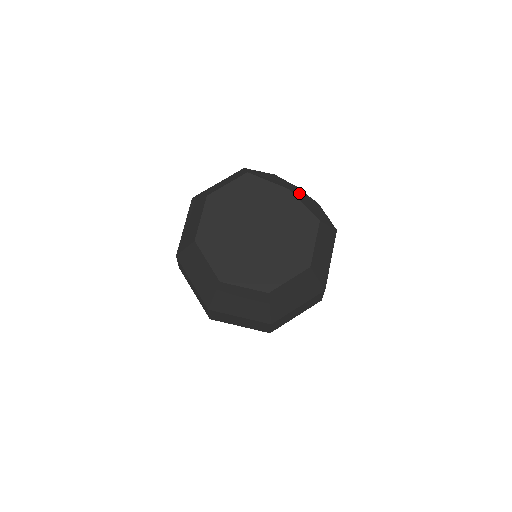
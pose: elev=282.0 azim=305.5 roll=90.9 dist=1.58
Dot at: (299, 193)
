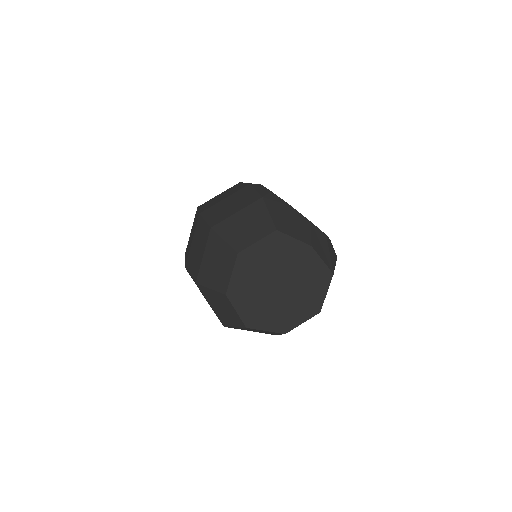
Dot at: (315, 237)
